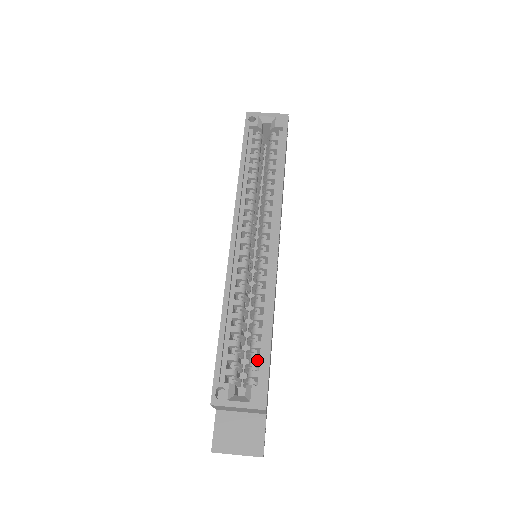
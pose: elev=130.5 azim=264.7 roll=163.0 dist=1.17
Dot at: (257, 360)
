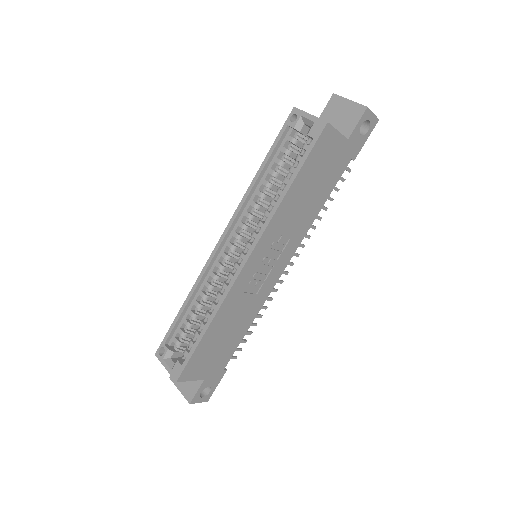
Dot at: (191, 345)
